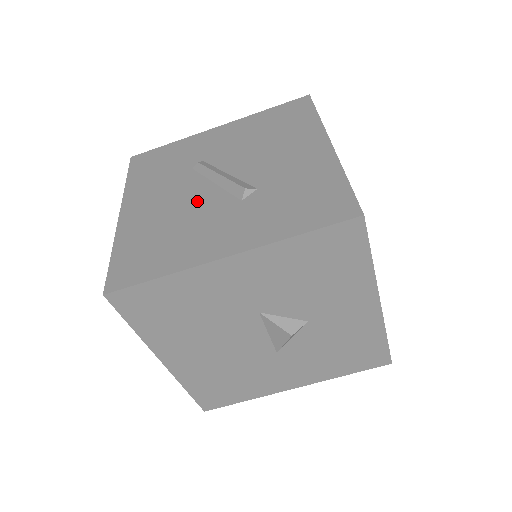
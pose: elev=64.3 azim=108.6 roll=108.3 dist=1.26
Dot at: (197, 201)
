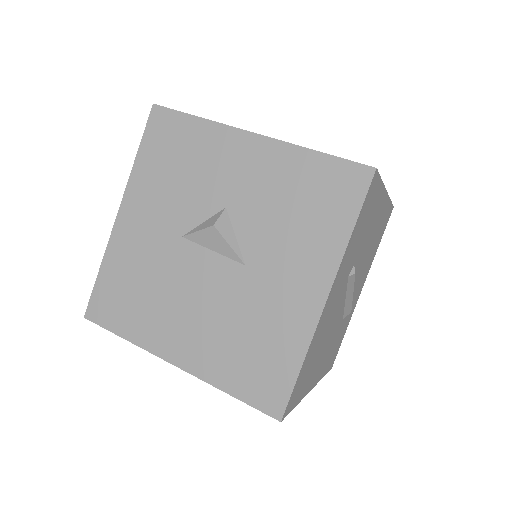
Dot at: occluded
